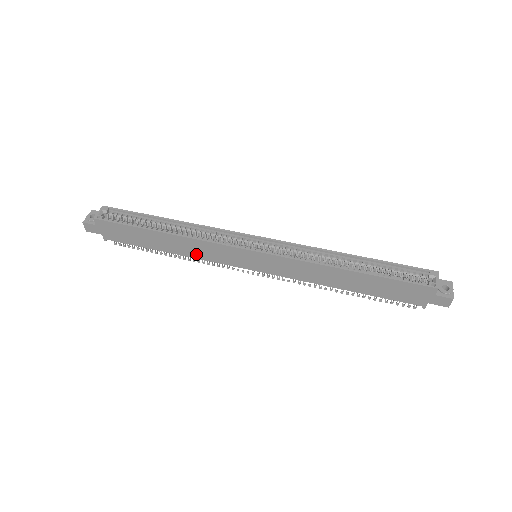
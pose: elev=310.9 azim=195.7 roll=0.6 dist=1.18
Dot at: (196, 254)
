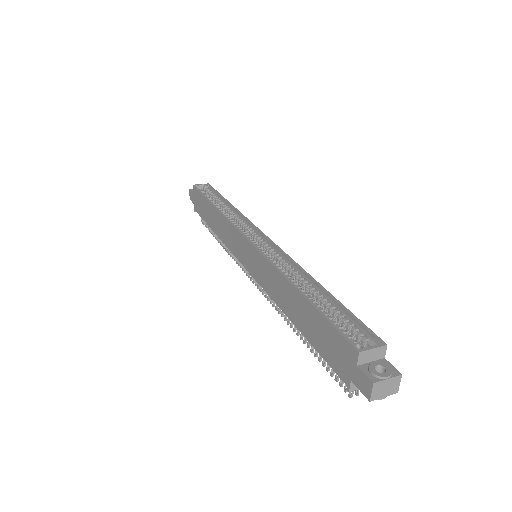
Dot at: (223, 237)
